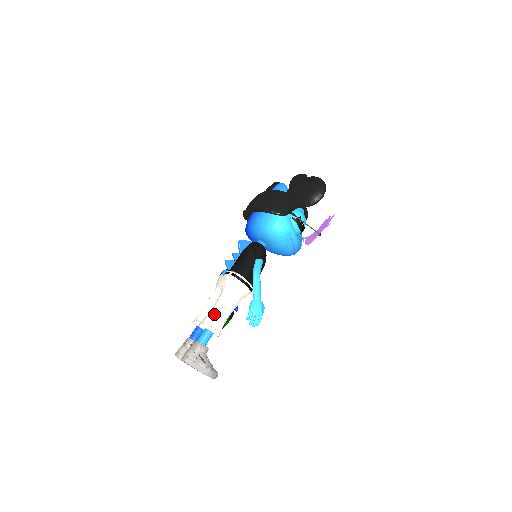
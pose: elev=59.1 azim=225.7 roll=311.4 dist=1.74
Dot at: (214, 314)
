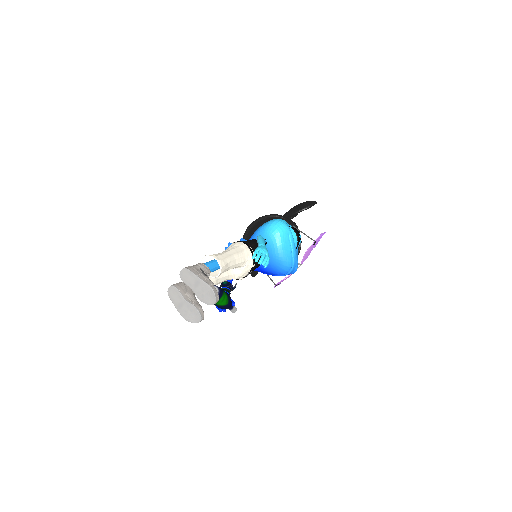
Dot at: (218, 253)
